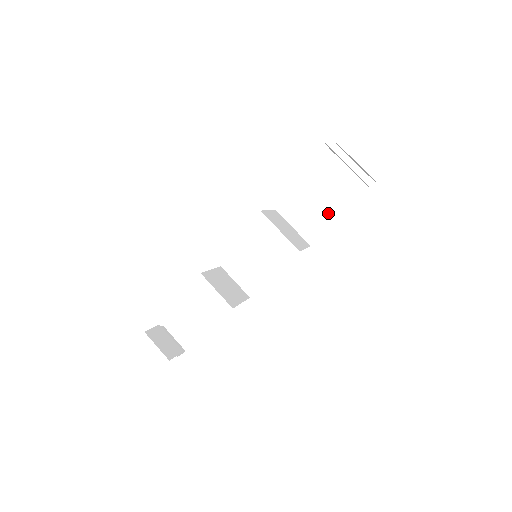
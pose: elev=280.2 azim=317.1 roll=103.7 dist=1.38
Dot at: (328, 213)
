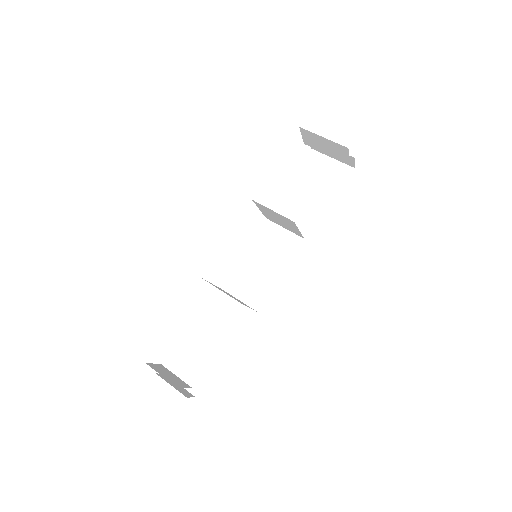
Dot at: (318, 207)
